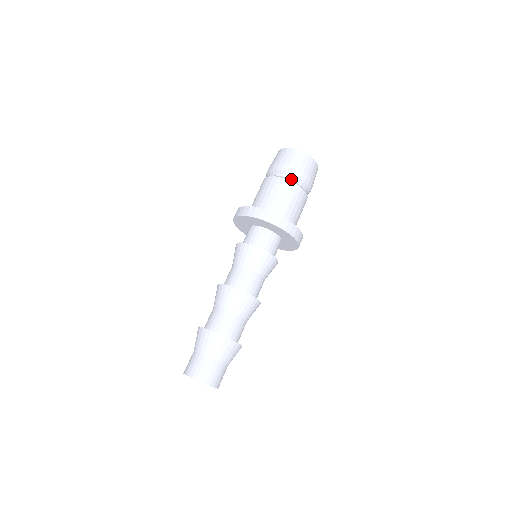
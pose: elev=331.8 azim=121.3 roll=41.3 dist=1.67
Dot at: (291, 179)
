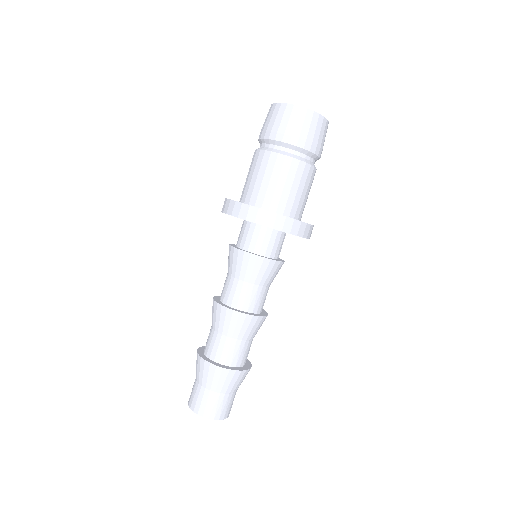
Dot at: (277, 148)
